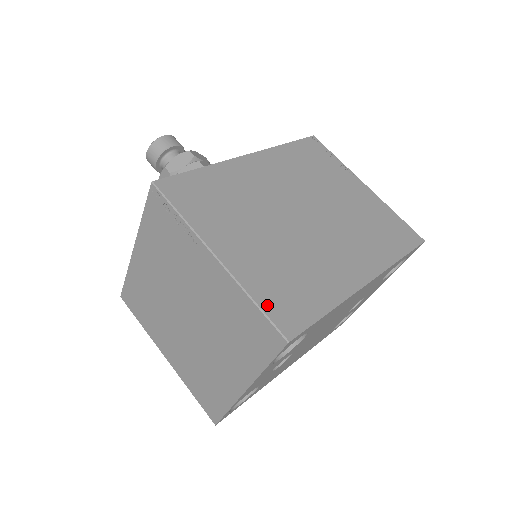
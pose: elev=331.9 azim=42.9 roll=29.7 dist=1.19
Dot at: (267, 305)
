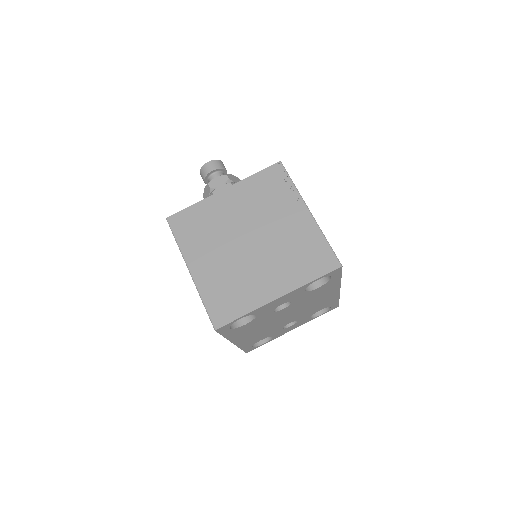
Dot at: occluded
